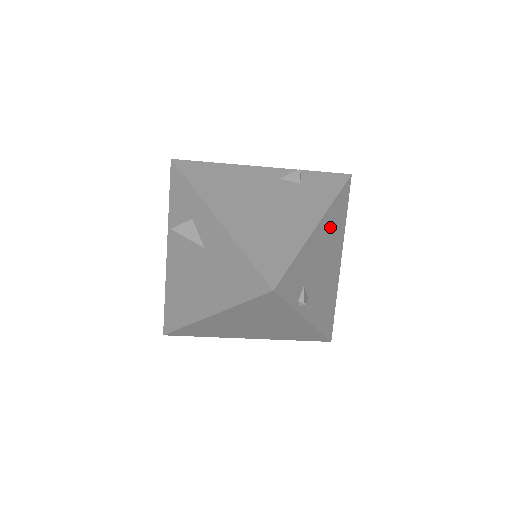
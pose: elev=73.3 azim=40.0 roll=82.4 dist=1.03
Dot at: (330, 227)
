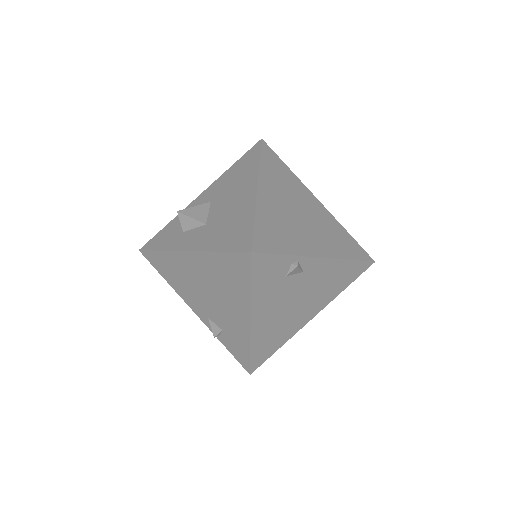
Dot at: occluded
